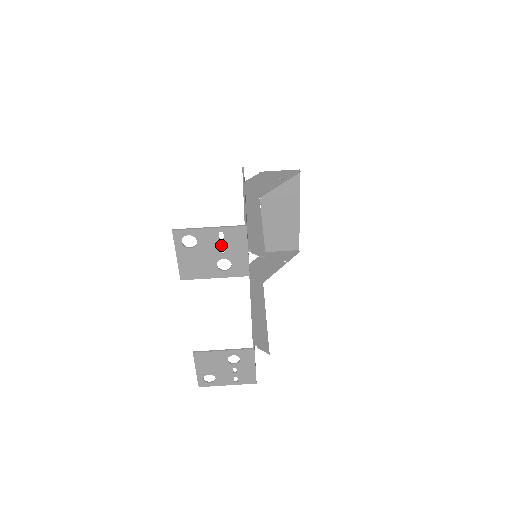
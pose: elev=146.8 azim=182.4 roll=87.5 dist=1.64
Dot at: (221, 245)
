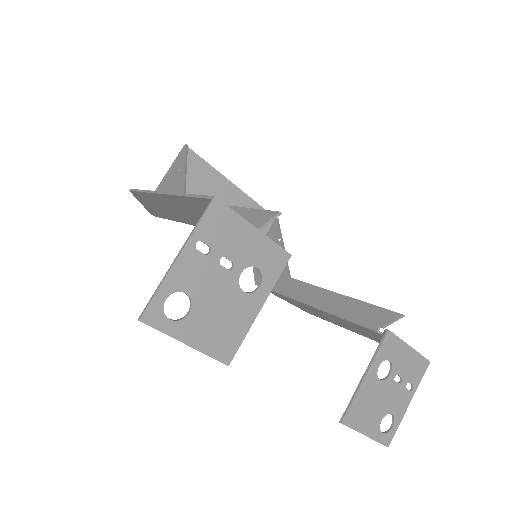
Dot at: (217, 260)
